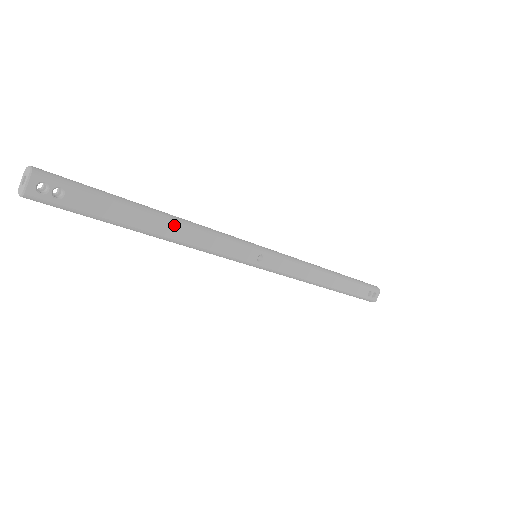
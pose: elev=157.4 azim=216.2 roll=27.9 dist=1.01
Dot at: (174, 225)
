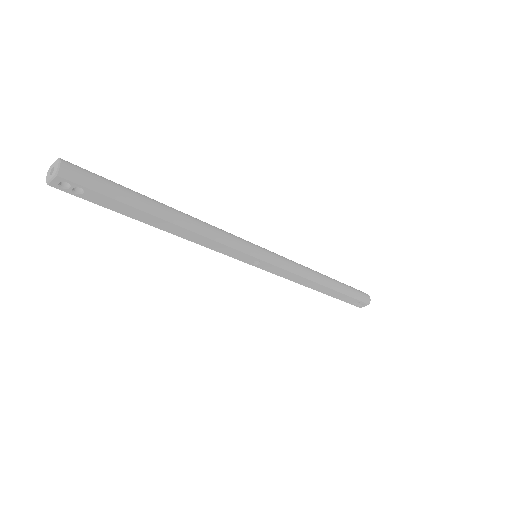
Dot at: (180, 228)
